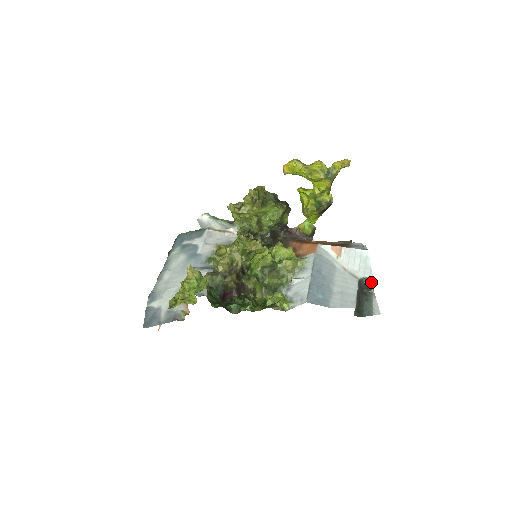
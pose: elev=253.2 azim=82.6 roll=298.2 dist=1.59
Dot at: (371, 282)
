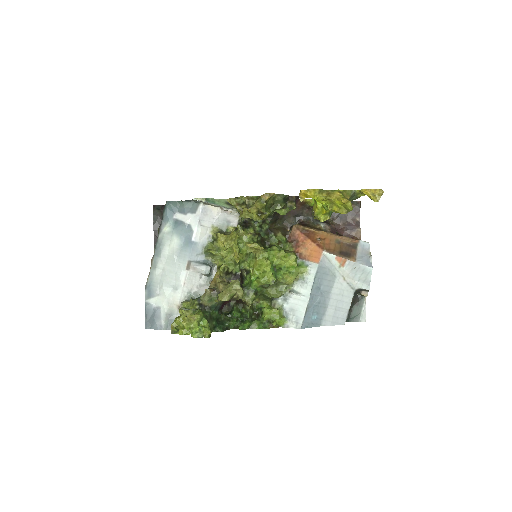
Dot at: (366, 292)
